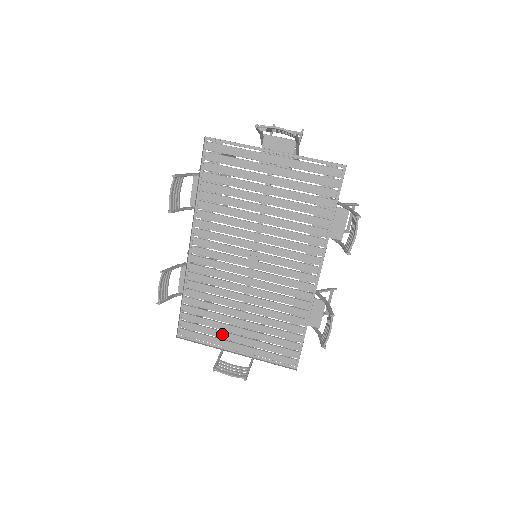
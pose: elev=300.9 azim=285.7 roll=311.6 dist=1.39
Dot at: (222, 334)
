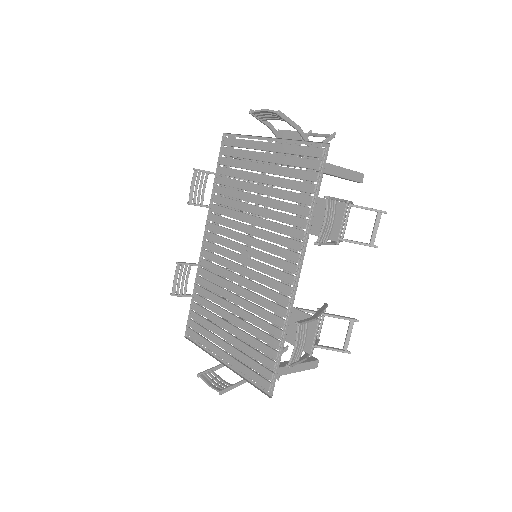
Dot at: (215, 338)
